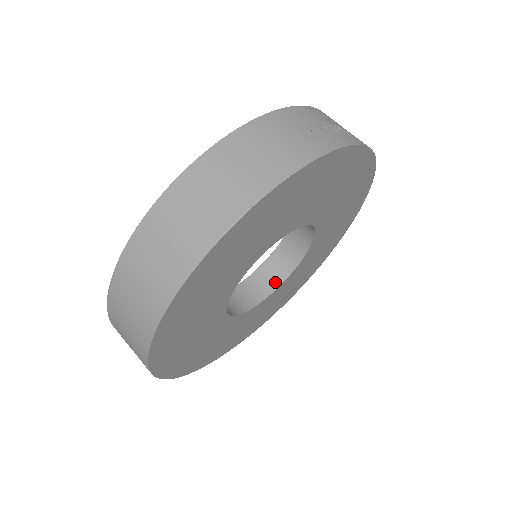
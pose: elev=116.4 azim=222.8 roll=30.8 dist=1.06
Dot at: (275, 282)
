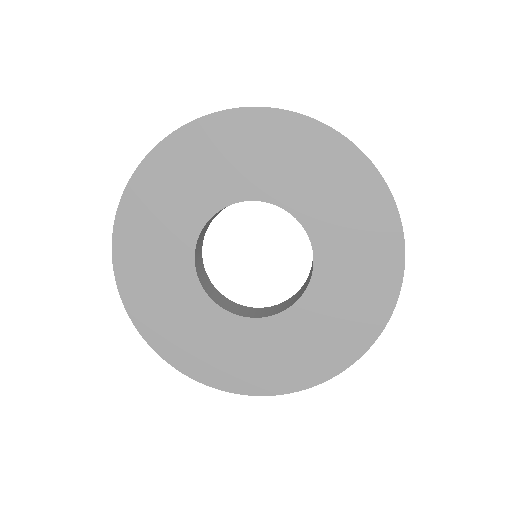
Dot at: (258, 315)
